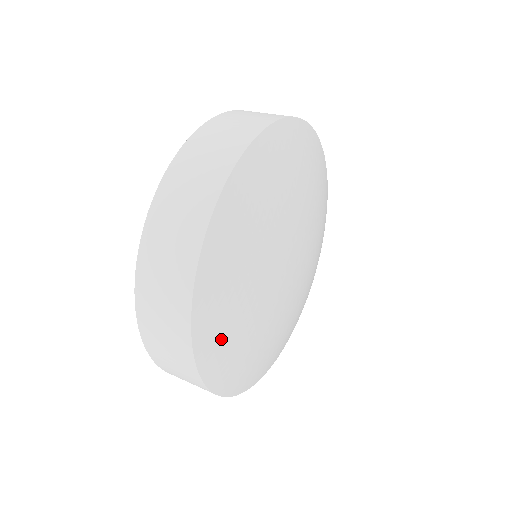
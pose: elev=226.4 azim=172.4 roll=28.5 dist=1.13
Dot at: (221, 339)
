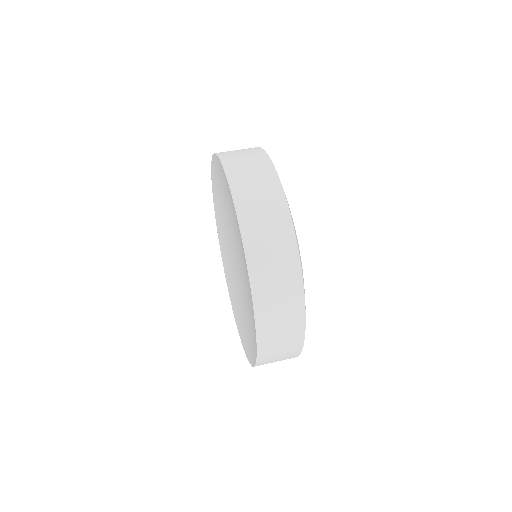
Dot at: occluded
